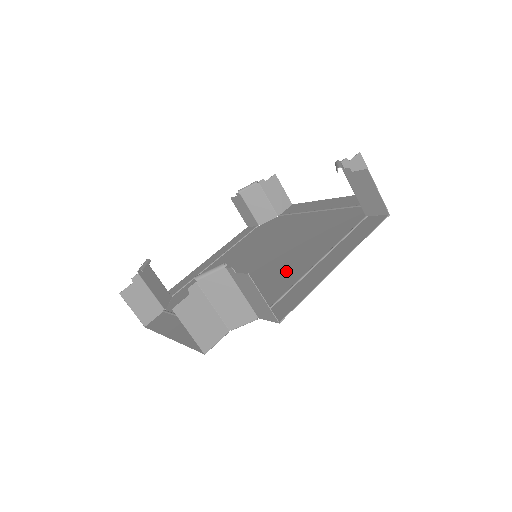
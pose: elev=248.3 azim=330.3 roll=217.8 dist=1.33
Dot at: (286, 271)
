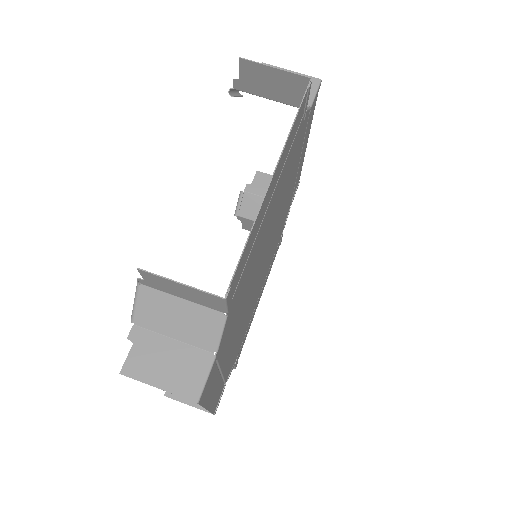
Dot at: occluded
